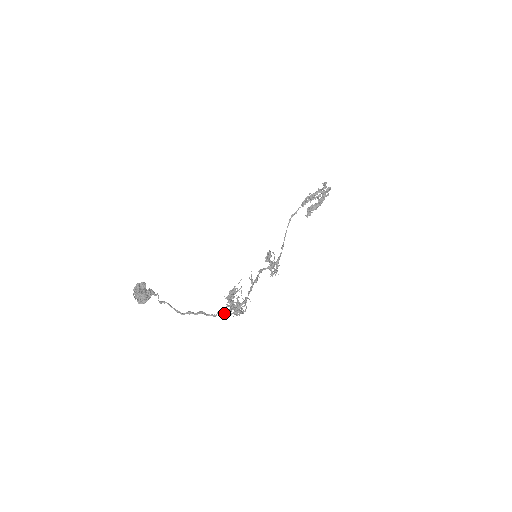
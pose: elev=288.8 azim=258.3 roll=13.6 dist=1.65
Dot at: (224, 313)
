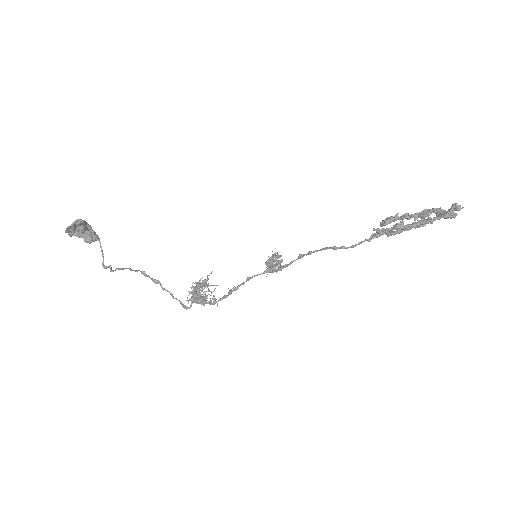
Dot at: (182, 305)
